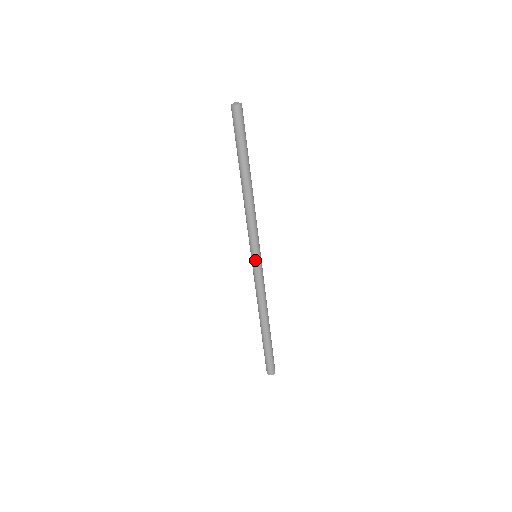
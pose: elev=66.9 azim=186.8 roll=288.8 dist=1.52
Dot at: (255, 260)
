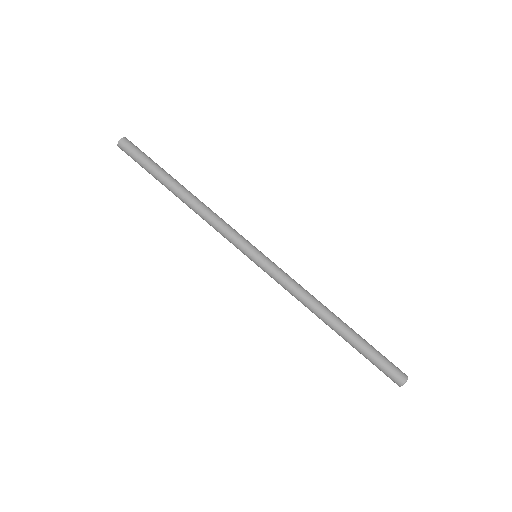
Dot at: (258, 256)
